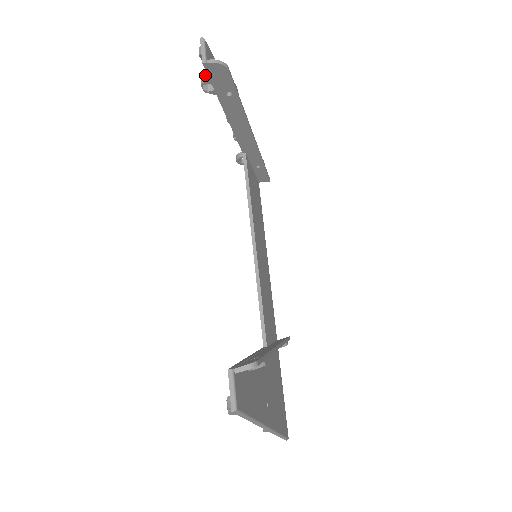
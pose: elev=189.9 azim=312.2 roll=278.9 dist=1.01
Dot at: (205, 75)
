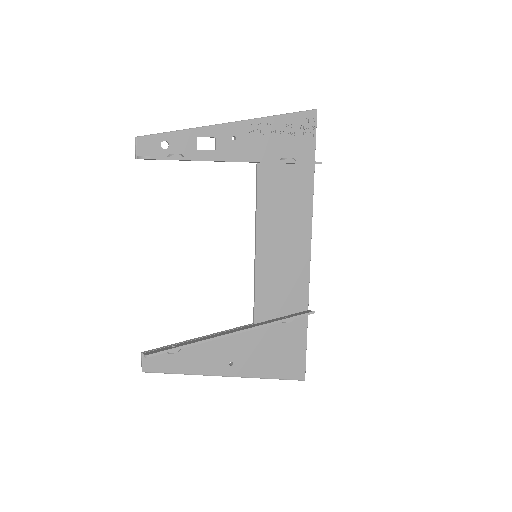
Dot at: occluded
